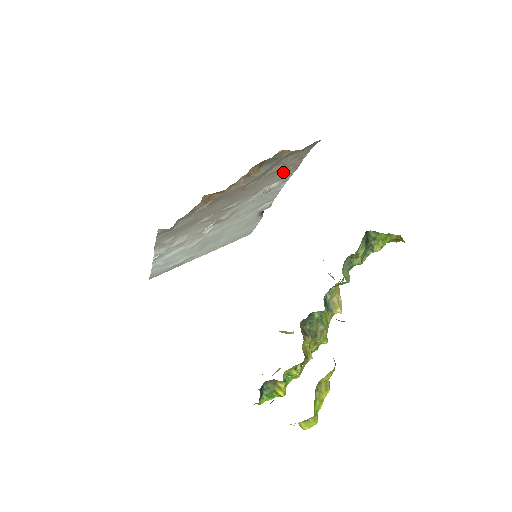
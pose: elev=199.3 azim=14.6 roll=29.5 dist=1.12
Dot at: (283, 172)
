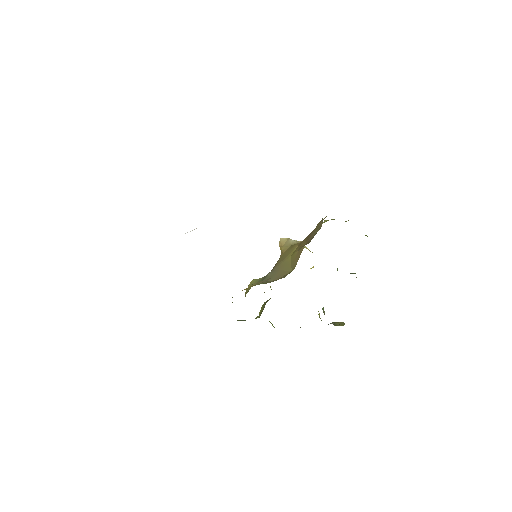
Dot at: occluded
